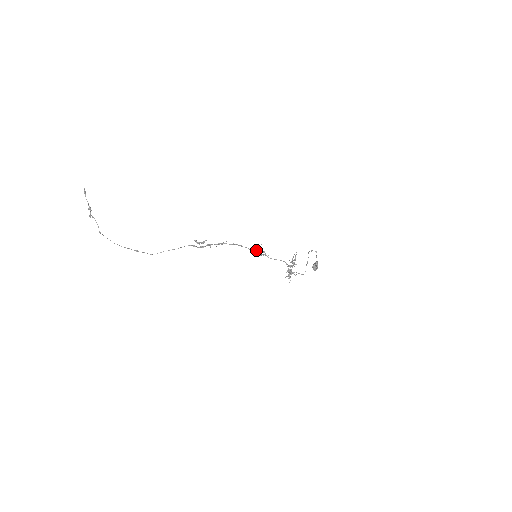
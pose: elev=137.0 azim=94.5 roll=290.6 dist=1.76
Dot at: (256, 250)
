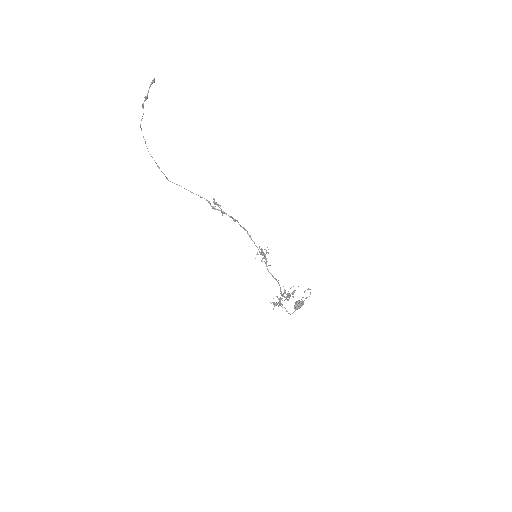
Dot at: occluded
